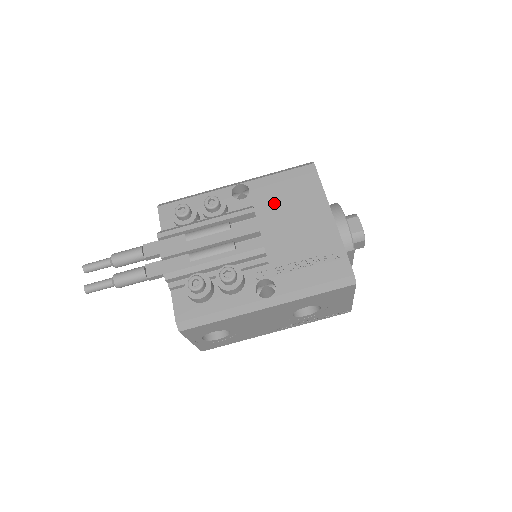
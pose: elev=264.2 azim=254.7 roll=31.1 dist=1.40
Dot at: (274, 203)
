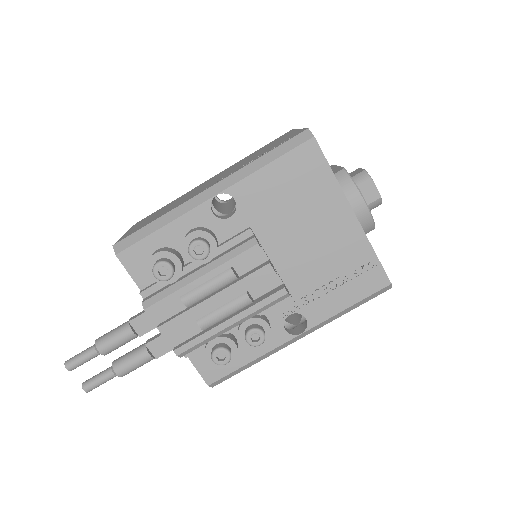
Dot at: (275, 213)
